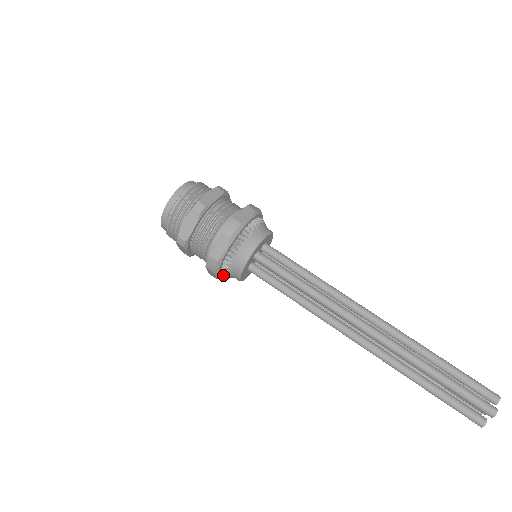
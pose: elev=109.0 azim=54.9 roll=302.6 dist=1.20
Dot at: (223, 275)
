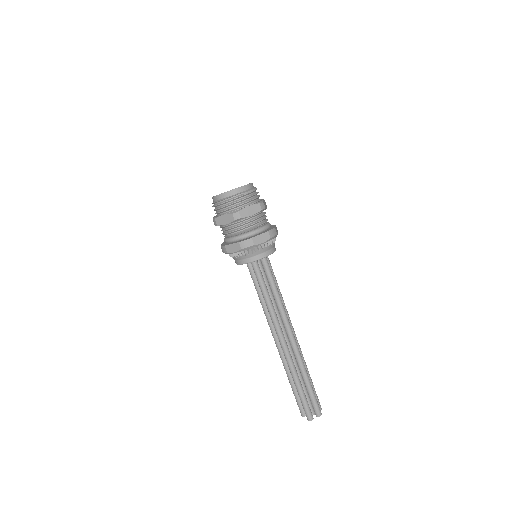
Dot at: (239, 254)
